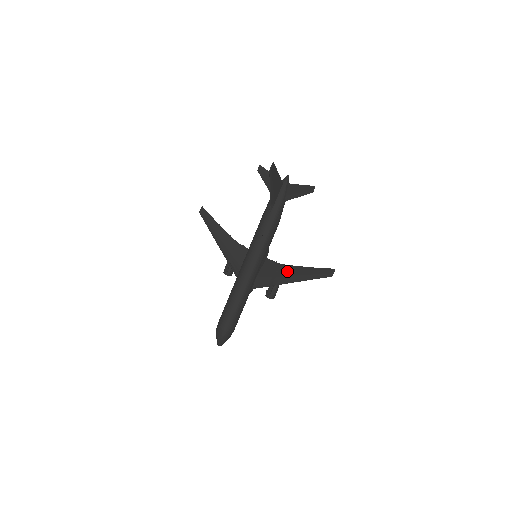
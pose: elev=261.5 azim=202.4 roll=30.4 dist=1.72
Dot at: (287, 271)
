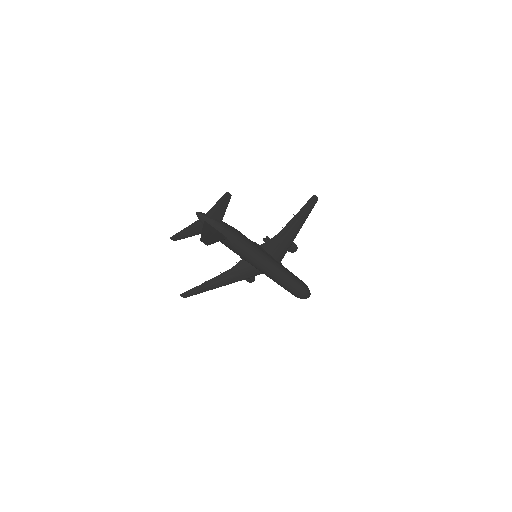
Dot at: (286, 233)
